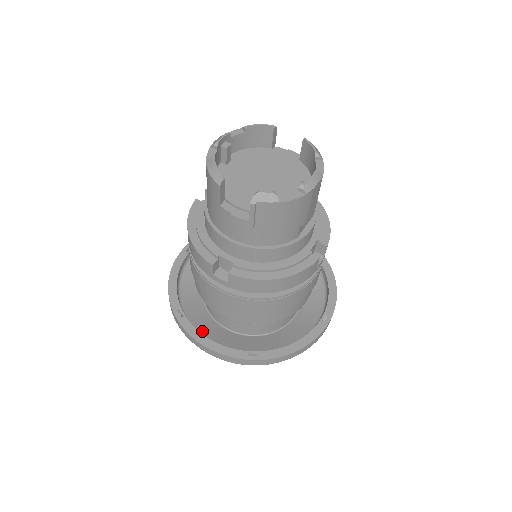
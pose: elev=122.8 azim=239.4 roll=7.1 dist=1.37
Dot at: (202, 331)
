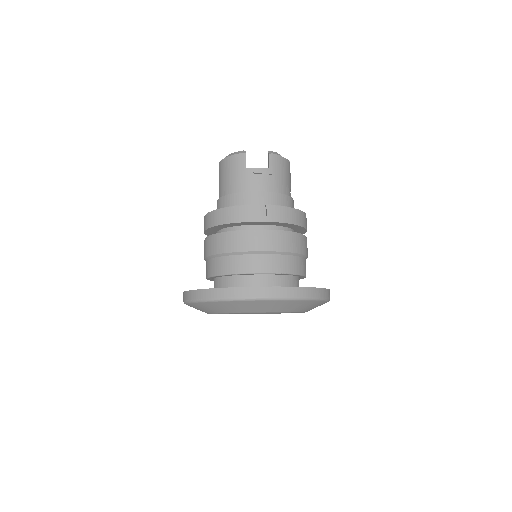
Dot at: occluded
